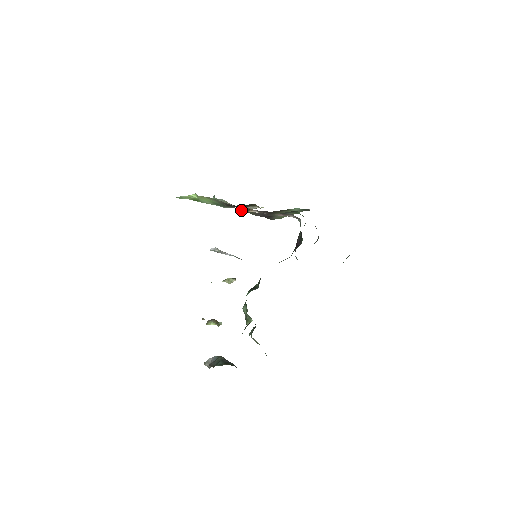
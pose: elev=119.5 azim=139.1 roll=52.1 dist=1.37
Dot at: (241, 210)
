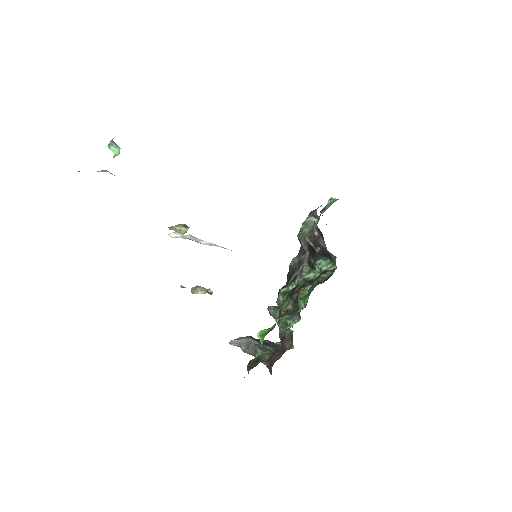
Dot at: occluded
